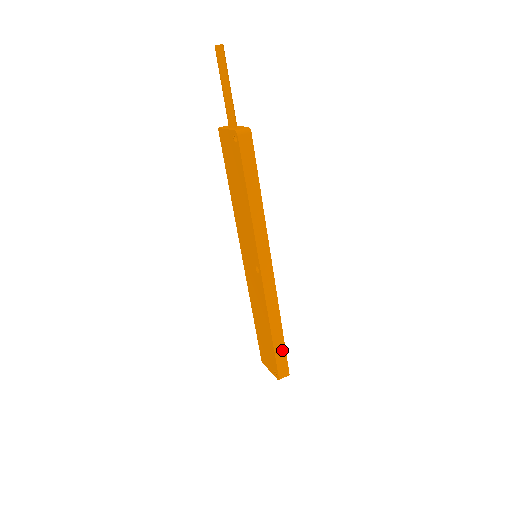
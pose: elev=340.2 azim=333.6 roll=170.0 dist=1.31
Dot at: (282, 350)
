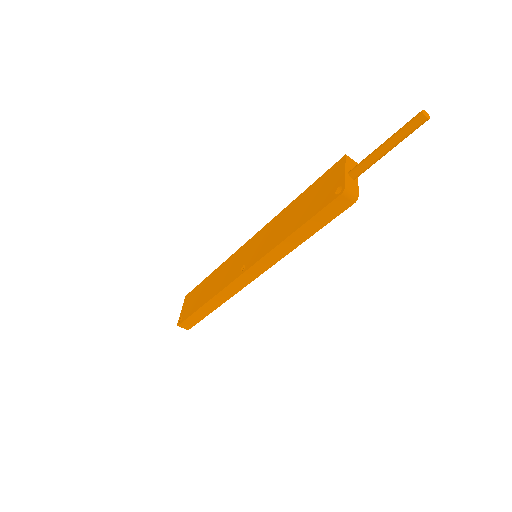
Dot at: (200, 317)
